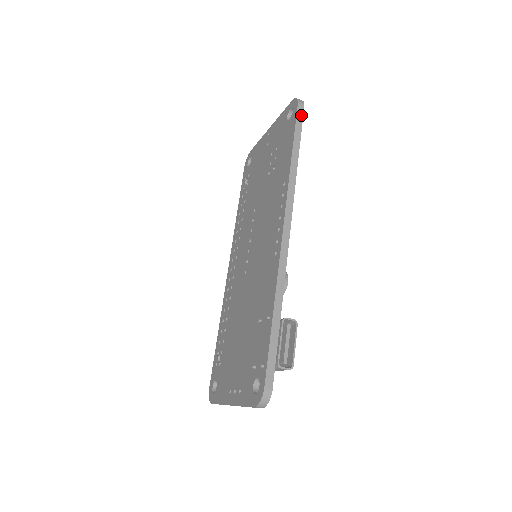
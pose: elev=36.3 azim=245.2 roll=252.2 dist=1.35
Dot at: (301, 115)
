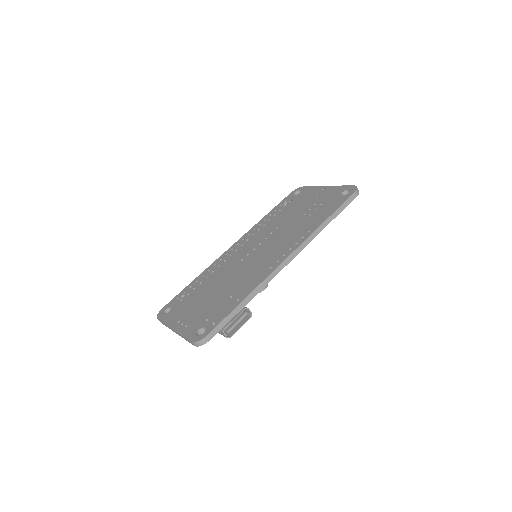
Dot at: (351, 200)
